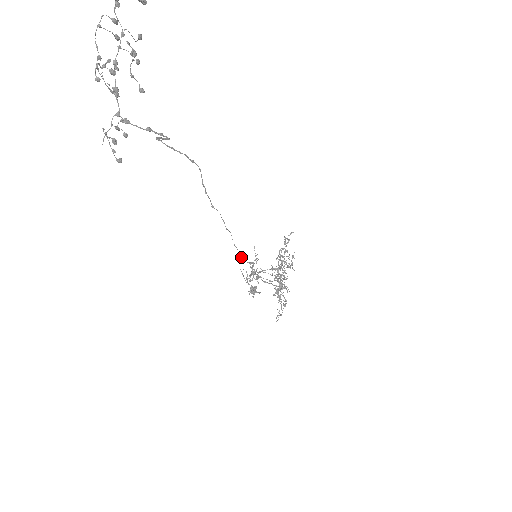
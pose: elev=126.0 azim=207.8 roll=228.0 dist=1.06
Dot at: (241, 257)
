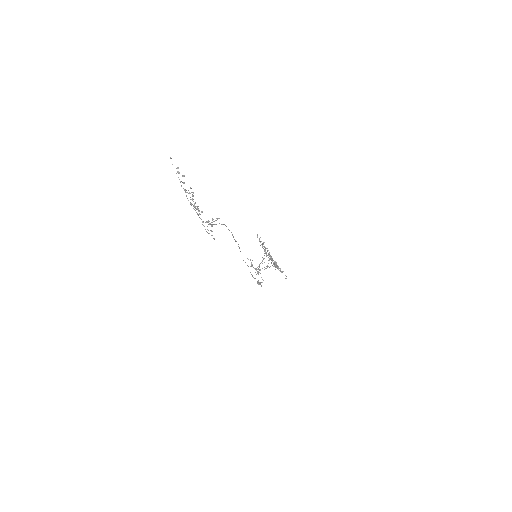
Dot at: occluded
